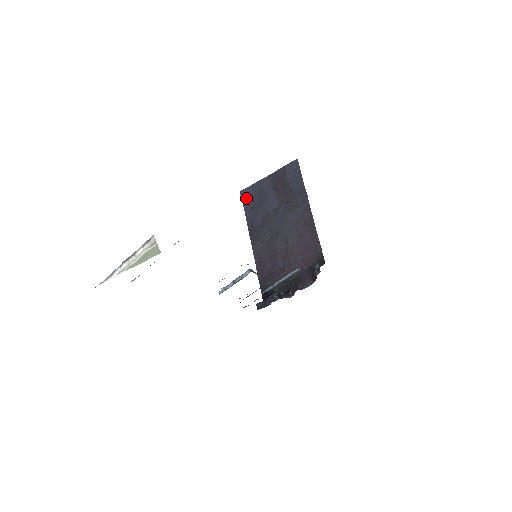
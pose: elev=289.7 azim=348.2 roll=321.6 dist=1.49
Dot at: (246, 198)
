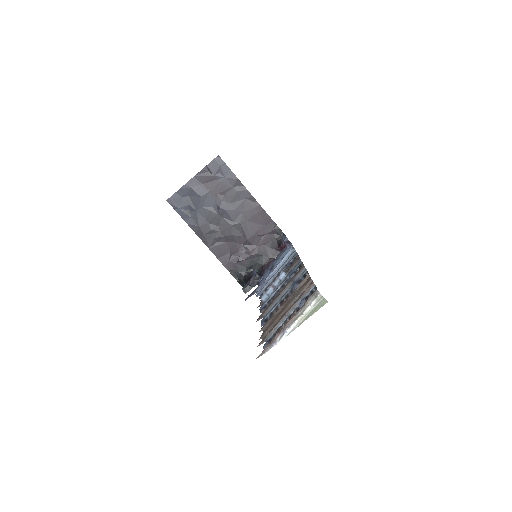
Dot at: (177, 204)
